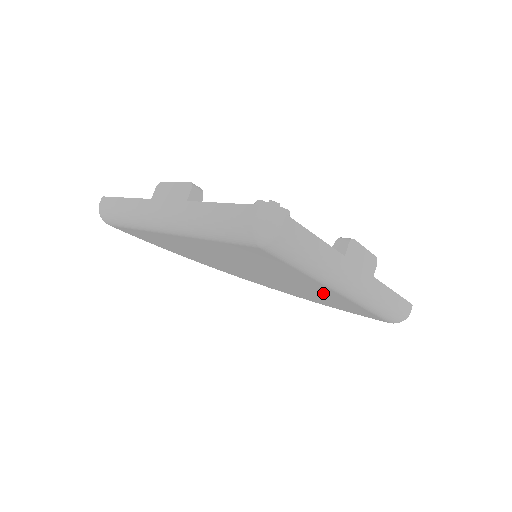
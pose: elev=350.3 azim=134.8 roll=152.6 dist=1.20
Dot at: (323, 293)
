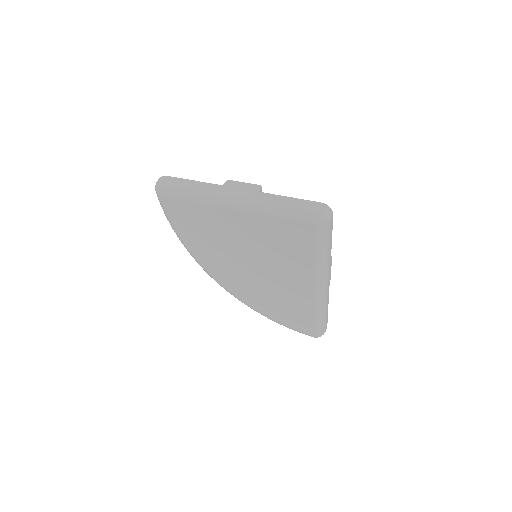
Dot at: (295, 291)
